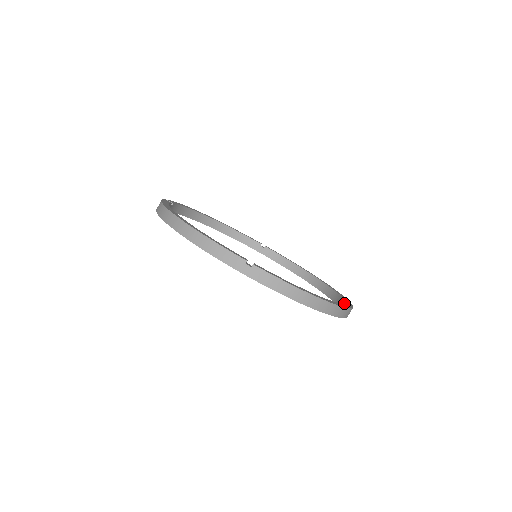
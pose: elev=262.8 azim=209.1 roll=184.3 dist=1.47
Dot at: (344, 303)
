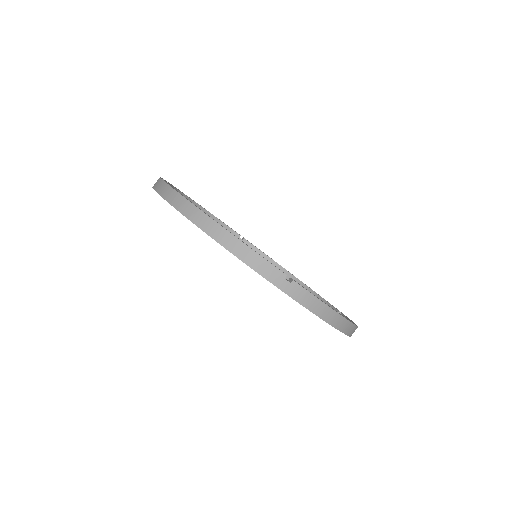
Dot at: occluded
